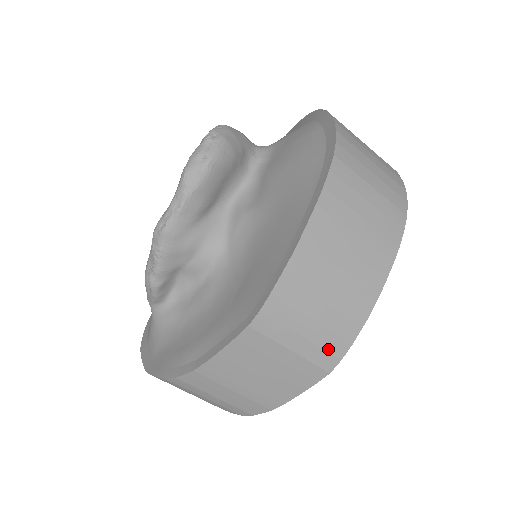
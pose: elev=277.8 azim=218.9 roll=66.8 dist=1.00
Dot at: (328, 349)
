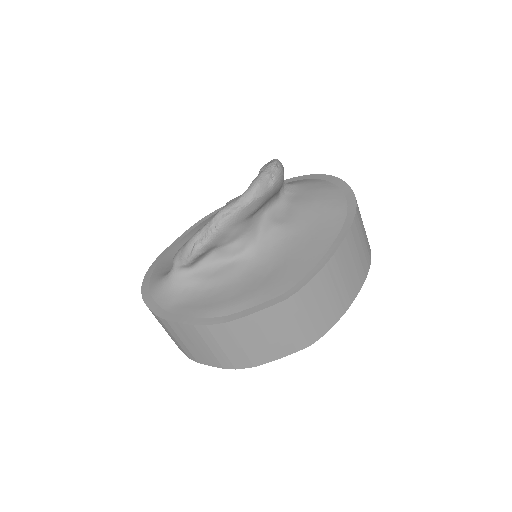
Dot at: (317, 329)
